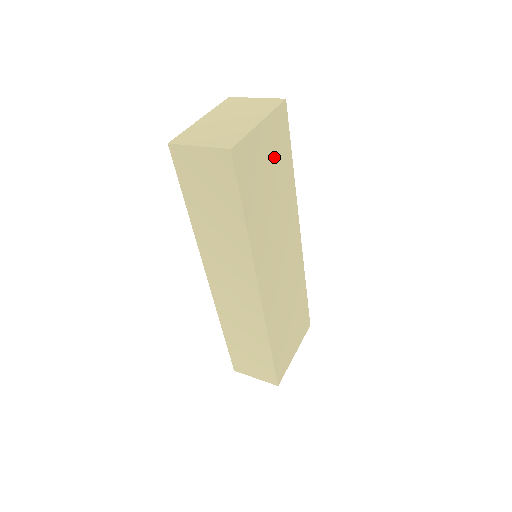
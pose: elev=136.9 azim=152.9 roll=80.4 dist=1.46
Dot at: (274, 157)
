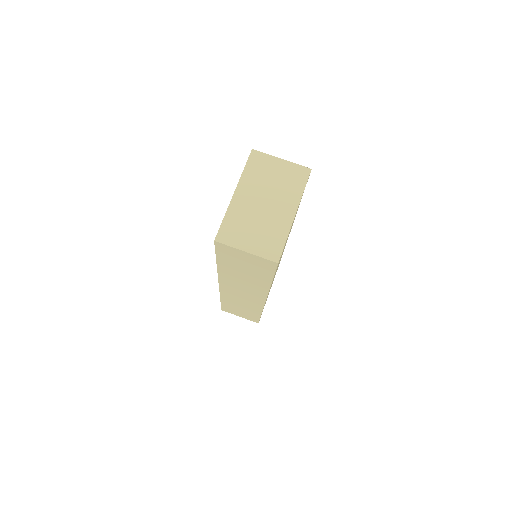
Dot at: (294, 218)
